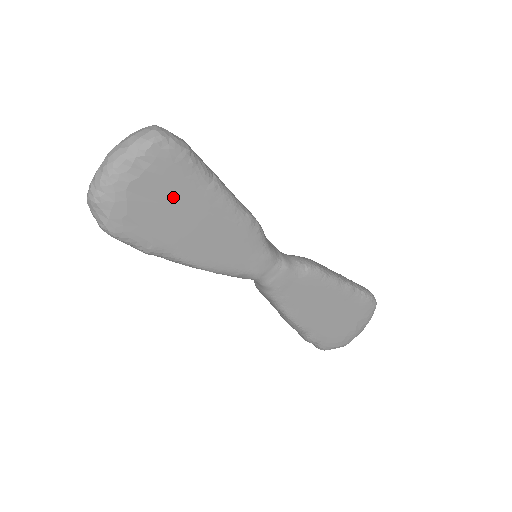
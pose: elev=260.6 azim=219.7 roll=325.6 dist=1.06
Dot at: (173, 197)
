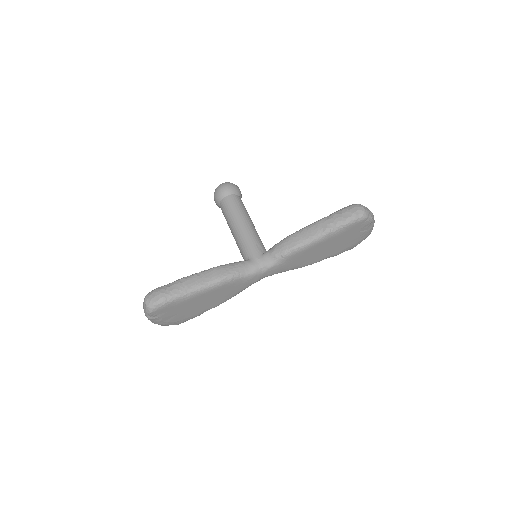
Dot at: (181, 309)
